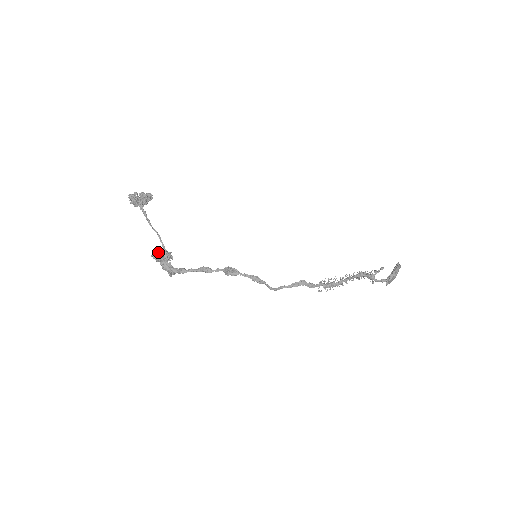
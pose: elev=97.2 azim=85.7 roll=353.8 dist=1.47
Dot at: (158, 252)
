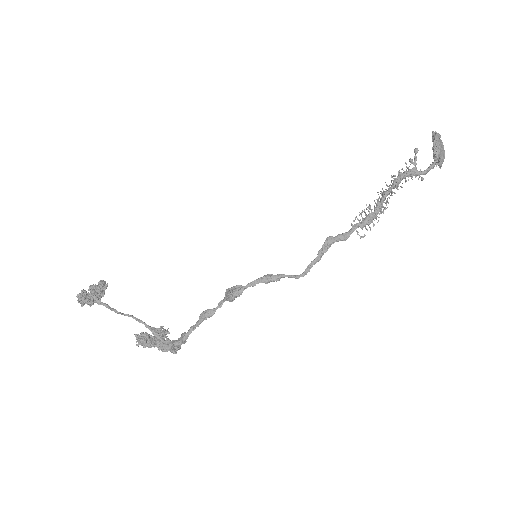
Dot at: (143, 336)
